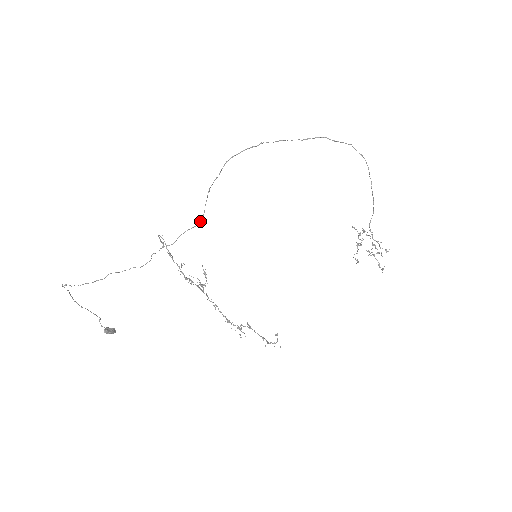
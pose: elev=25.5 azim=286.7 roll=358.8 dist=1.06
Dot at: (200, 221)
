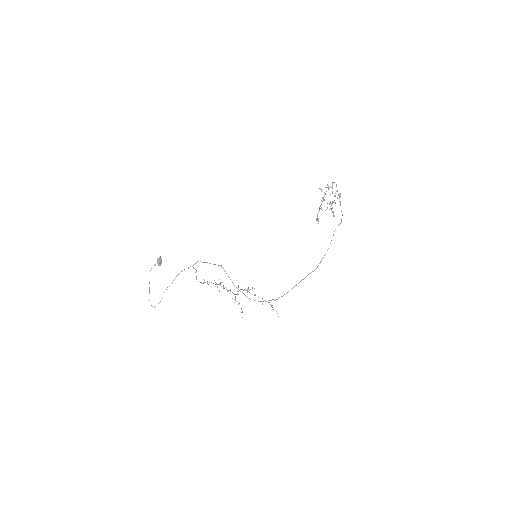
Dot at: (221, 266)
